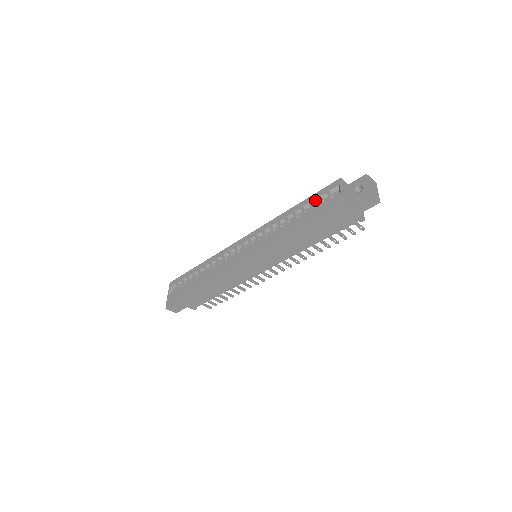
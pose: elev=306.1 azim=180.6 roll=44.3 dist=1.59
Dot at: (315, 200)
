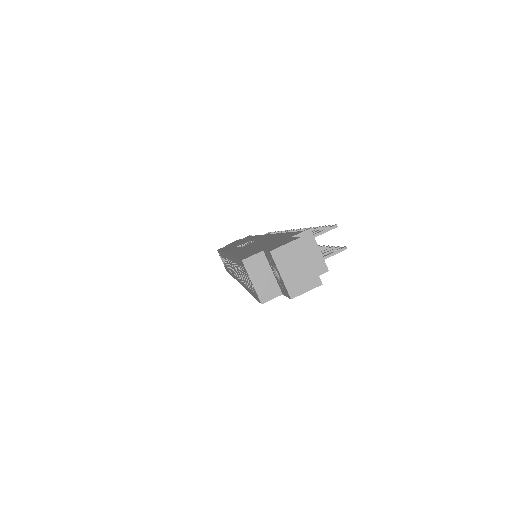
Dot at: occluded
